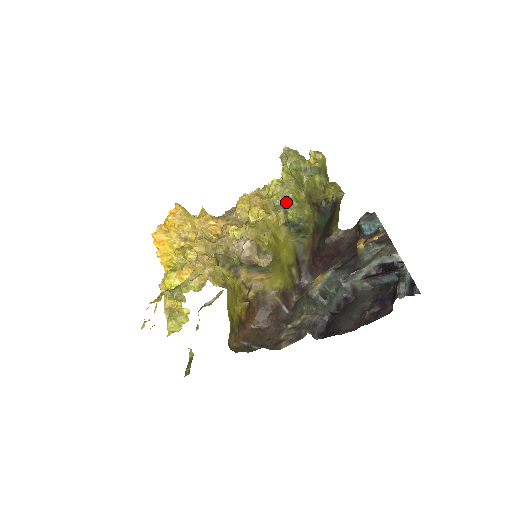
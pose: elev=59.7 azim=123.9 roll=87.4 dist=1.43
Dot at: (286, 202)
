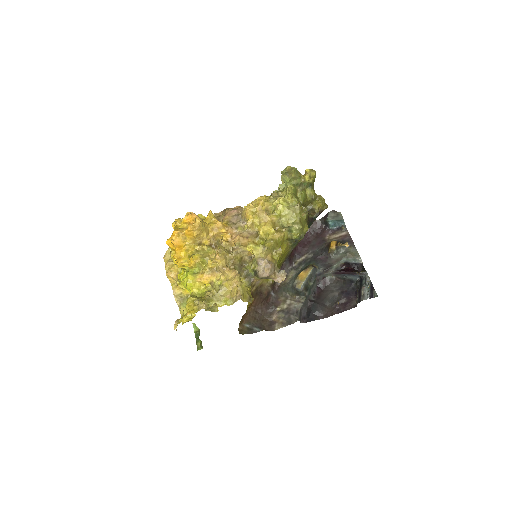
Dot at: (293, 225)
